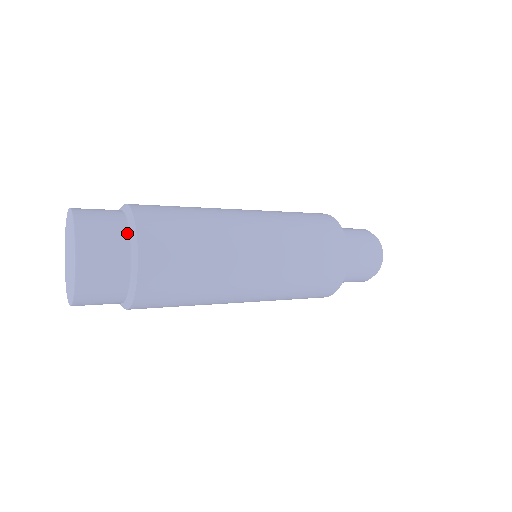
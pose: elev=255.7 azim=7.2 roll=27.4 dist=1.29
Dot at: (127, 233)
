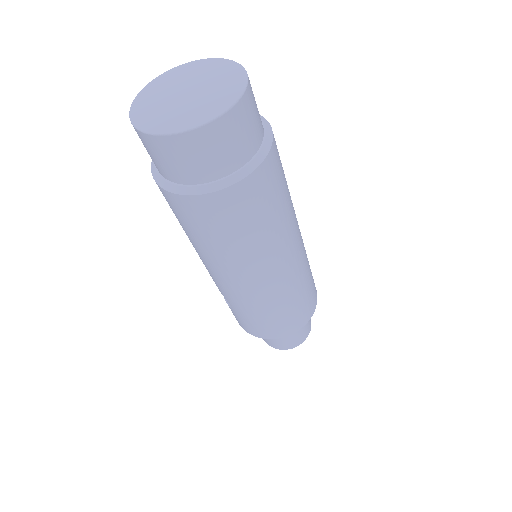
Dot at: (261, 141)
